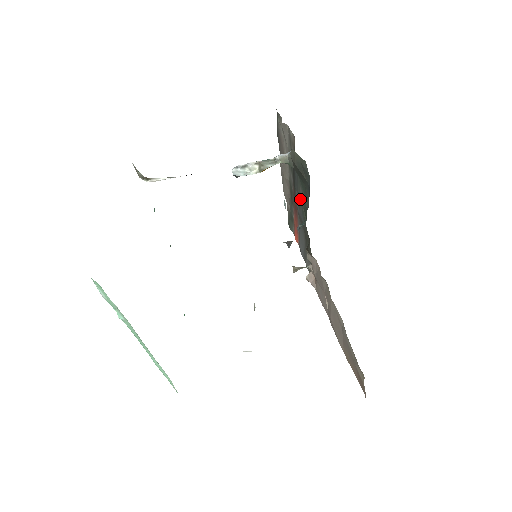
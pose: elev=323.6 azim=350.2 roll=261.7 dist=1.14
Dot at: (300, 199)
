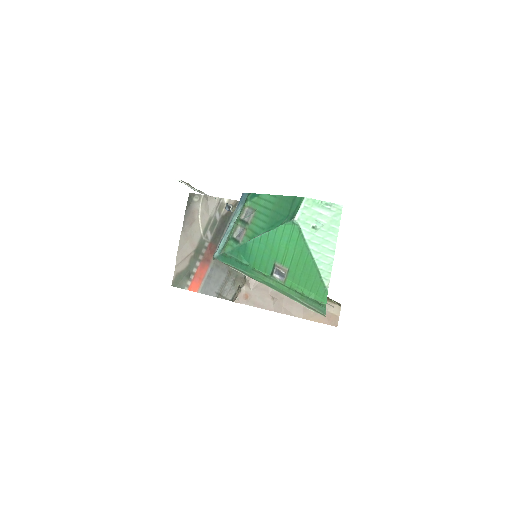
Dot at: occluded
